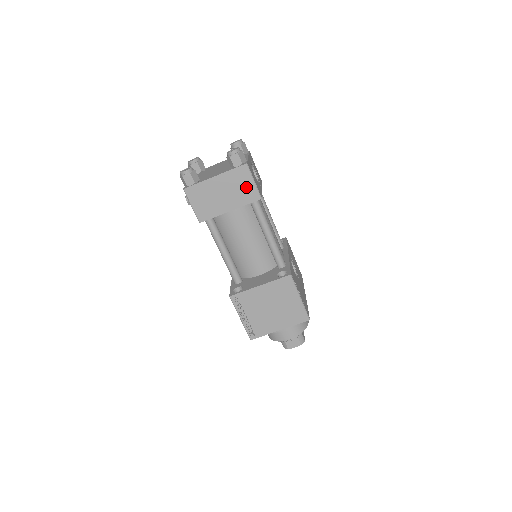
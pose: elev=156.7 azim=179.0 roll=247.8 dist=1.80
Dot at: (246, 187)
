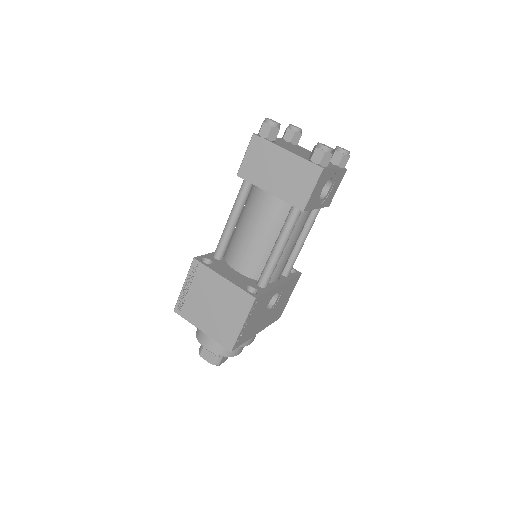
Dot at: (301, 187)
